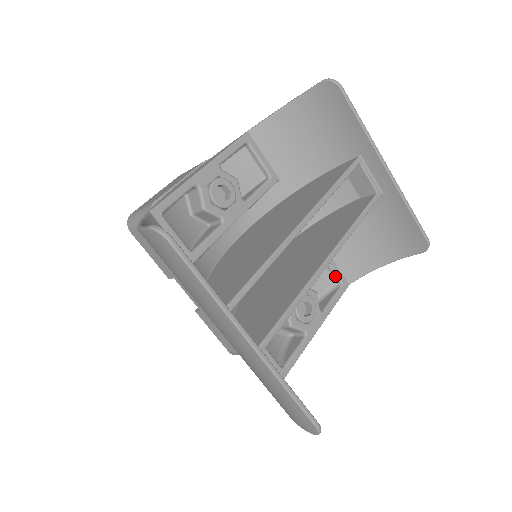
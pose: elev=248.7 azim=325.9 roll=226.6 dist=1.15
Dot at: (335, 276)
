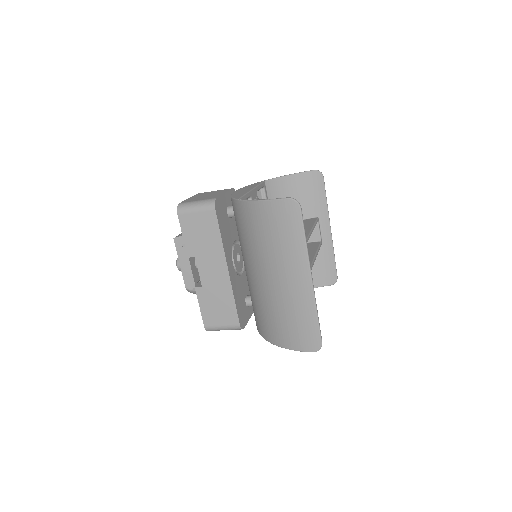
Dot at: occluded
